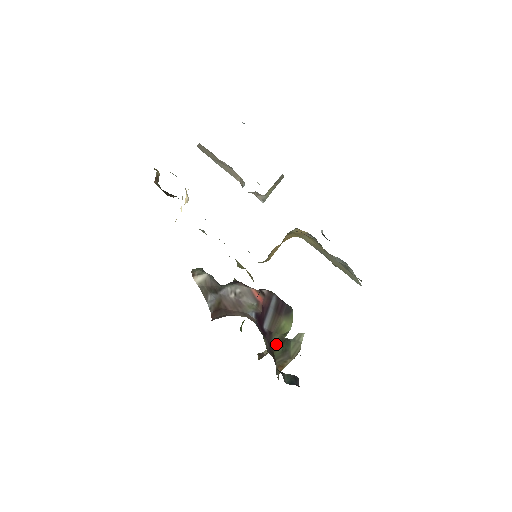
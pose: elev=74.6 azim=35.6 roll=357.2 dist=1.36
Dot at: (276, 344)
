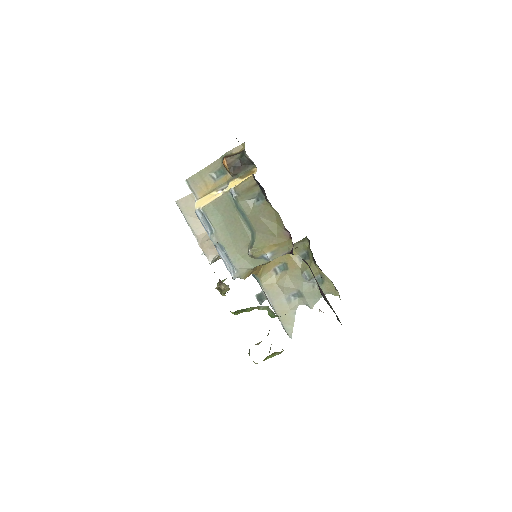
Dot at: occluded
